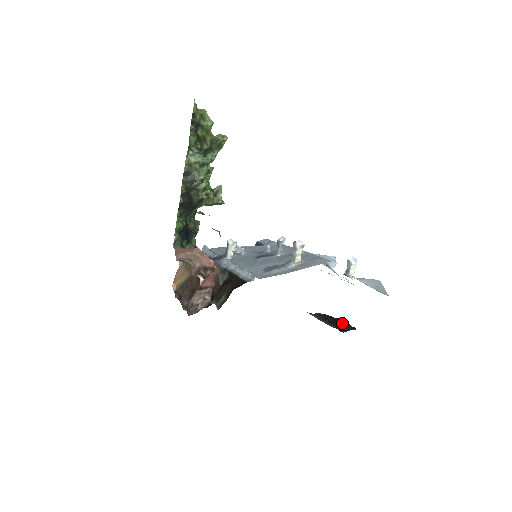
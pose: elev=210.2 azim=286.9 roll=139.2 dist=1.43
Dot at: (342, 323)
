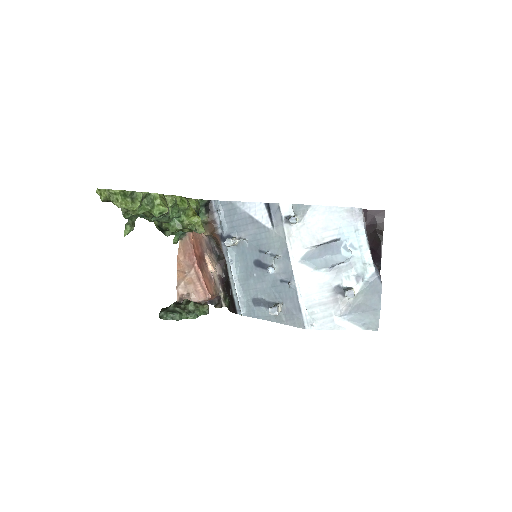
Dot at: (376, 253)
